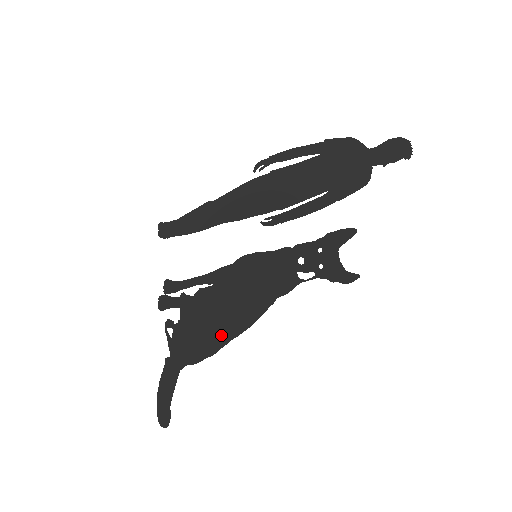
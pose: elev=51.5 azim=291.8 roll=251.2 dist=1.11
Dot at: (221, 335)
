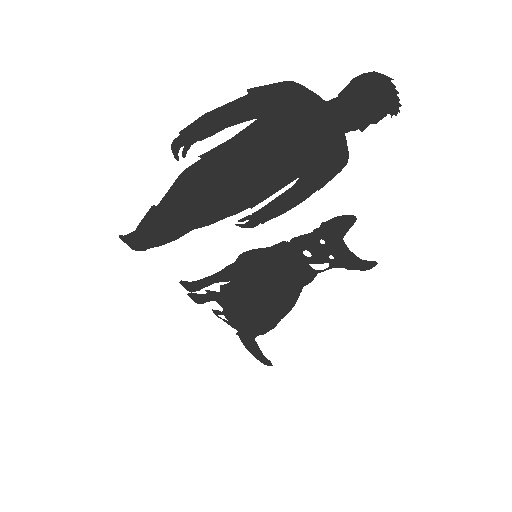
Dot at: (270, 317)
